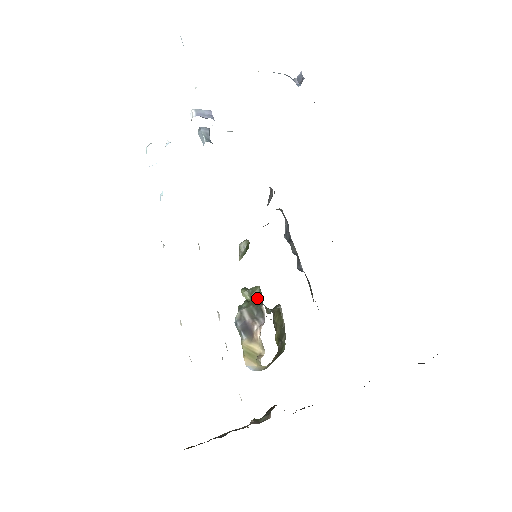
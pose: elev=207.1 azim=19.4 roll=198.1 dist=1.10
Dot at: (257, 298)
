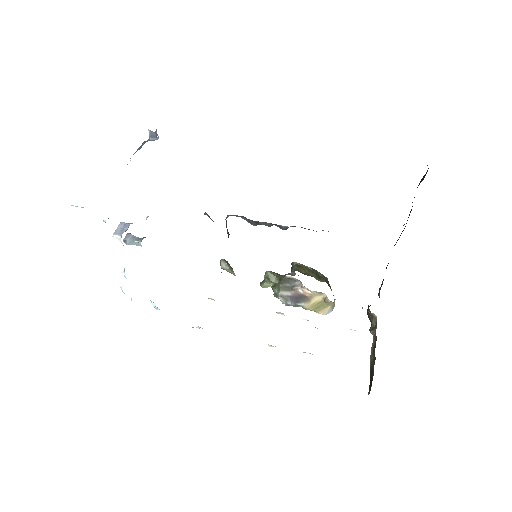
Dot at: (275, 278)
